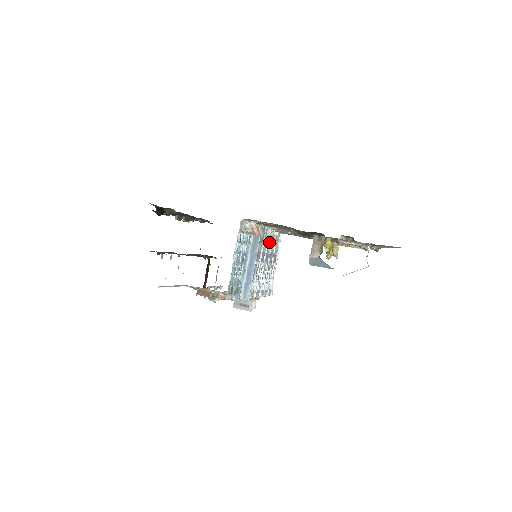
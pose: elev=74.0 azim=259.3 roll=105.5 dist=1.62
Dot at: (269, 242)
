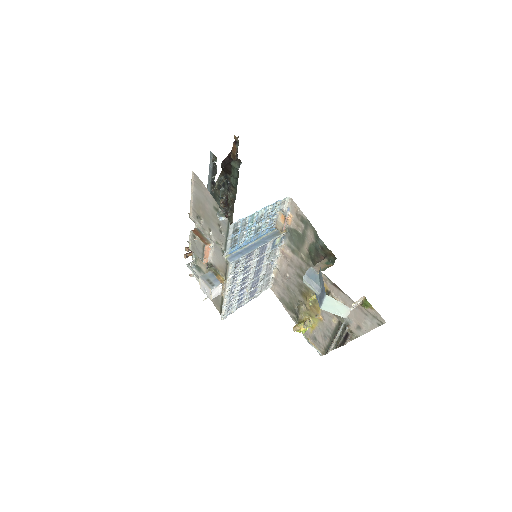
Dot at: (267, 268)
